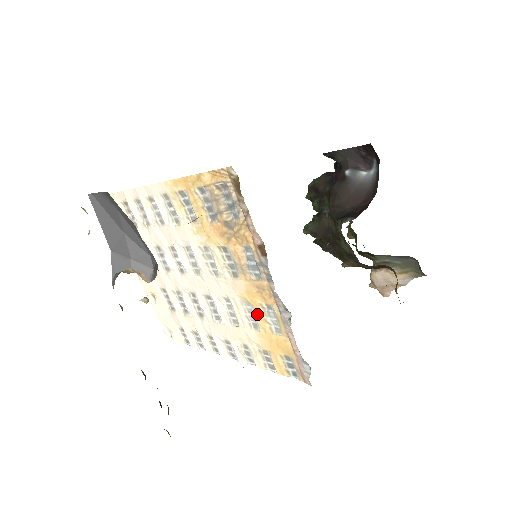
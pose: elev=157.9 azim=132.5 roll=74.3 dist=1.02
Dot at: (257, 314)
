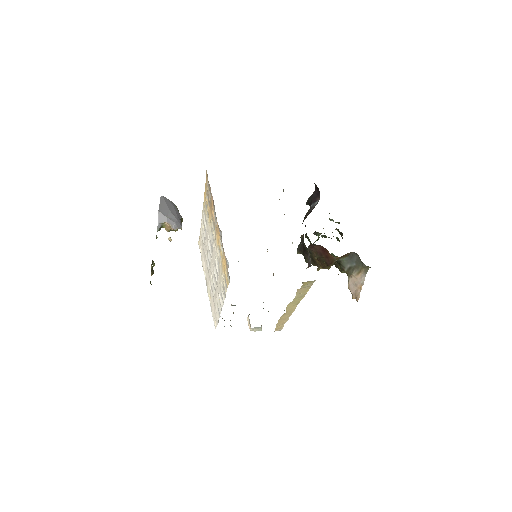
Dot at: (220, 250)
